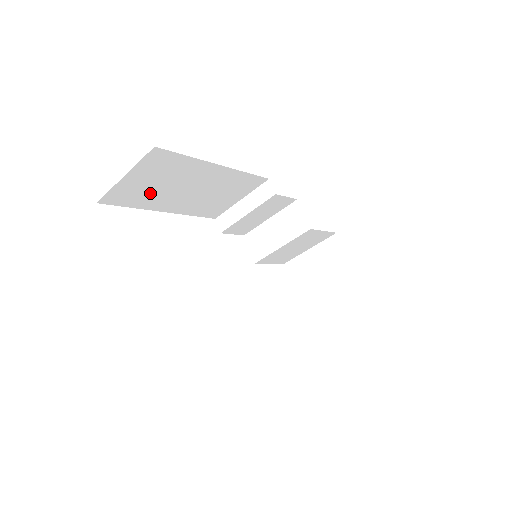
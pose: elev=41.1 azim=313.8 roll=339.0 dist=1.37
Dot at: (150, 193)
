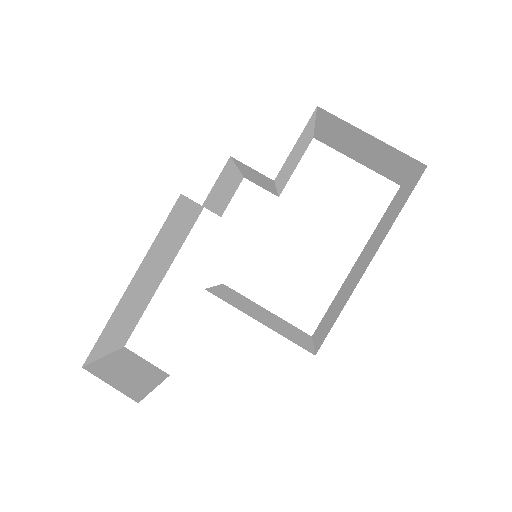
Dot at: (134, 314)
